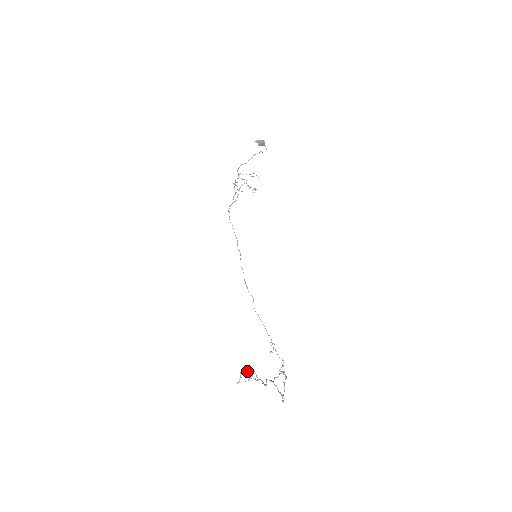
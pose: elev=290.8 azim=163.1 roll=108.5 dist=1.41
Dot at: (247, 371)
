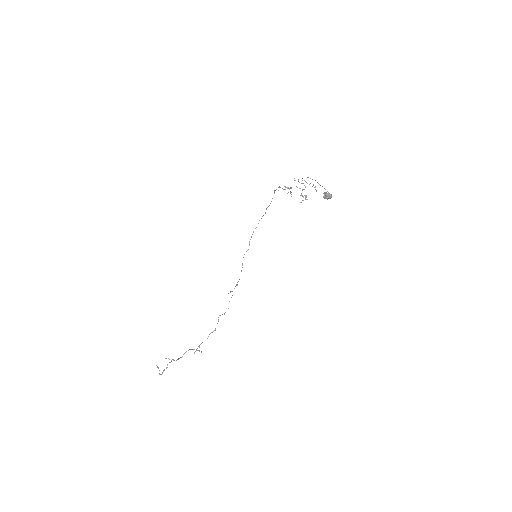
Dot at: occluded
